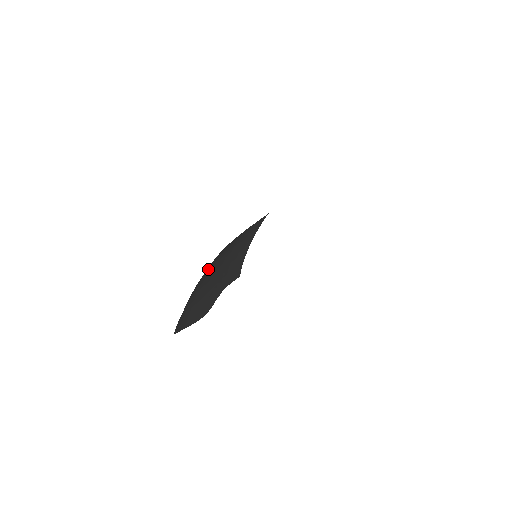
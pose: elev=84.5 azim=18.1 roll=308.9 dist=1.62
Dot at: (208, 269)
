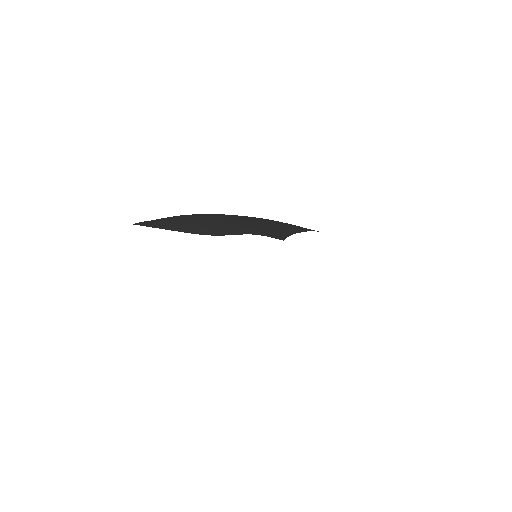
Dot at: occluded
